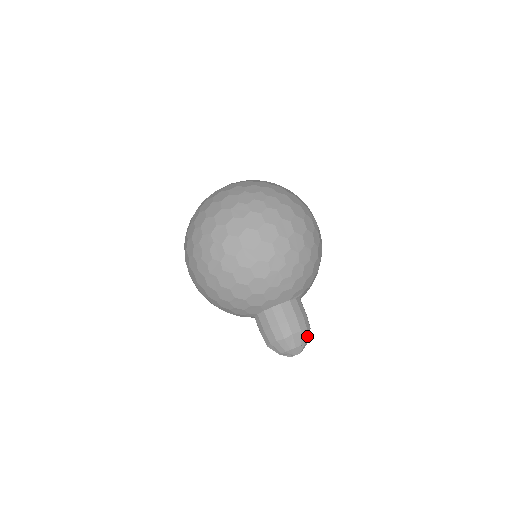
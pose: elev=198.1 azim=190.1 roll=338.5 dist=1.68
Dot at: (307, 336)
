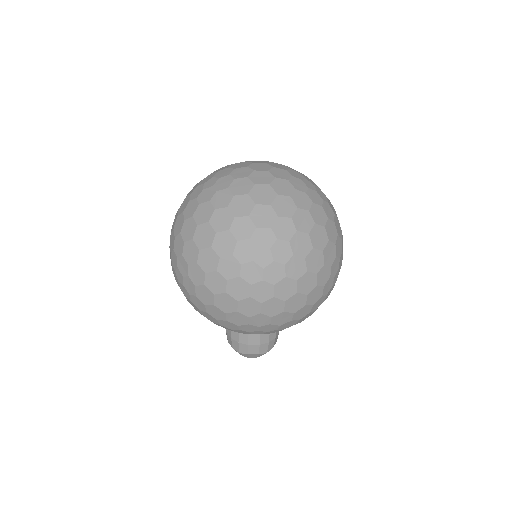
Dot at: occluded
